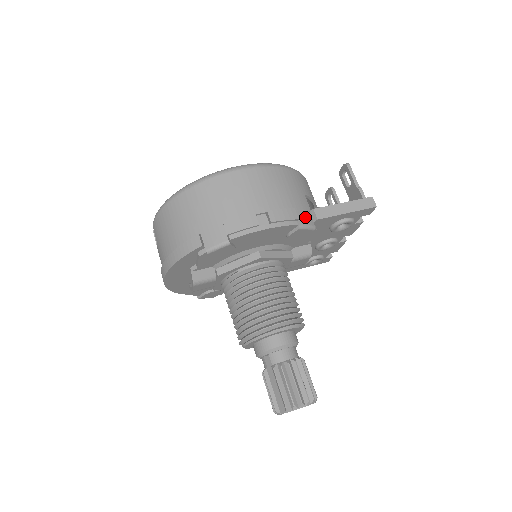
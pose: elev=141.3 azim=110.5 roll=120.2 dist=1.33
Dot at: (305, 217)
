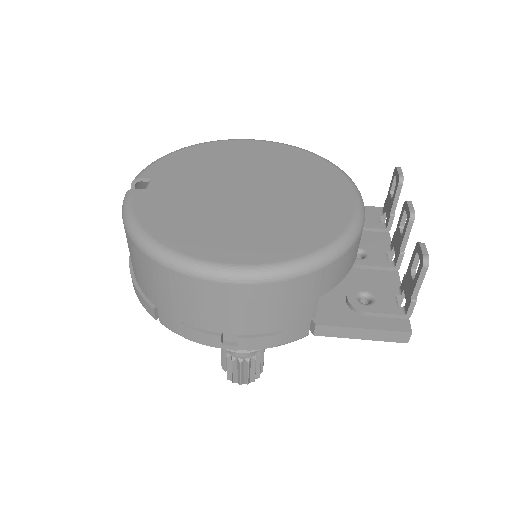
Dot at: (297, 333)
